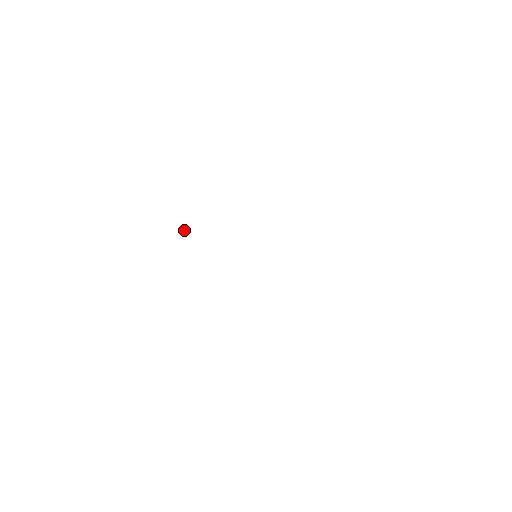
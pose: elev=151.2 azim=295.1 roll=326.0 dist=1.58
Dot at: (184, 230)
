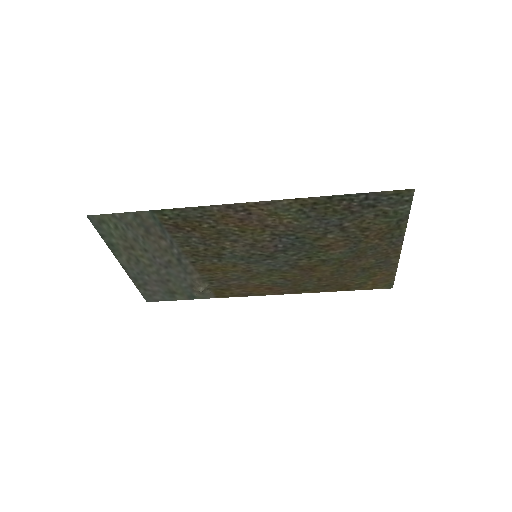
Dot at: (200, 289)
